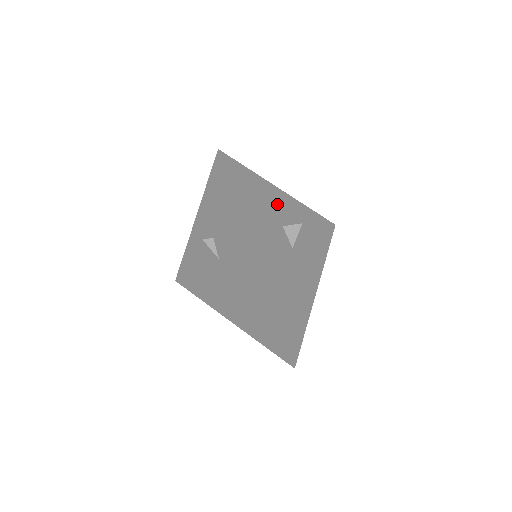
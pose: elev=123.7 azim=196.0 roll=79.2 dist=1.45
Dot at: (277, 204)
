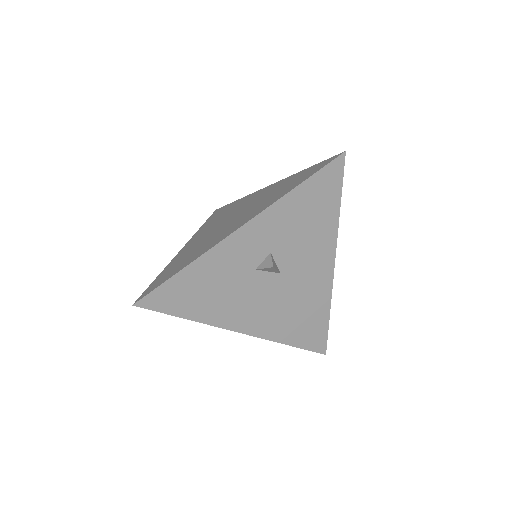
Dot at: (235, 257)
